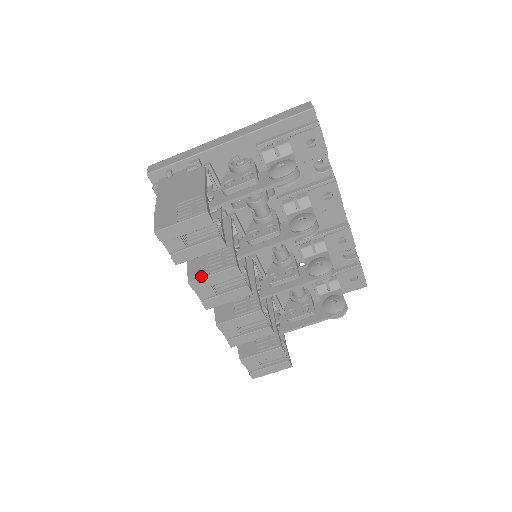
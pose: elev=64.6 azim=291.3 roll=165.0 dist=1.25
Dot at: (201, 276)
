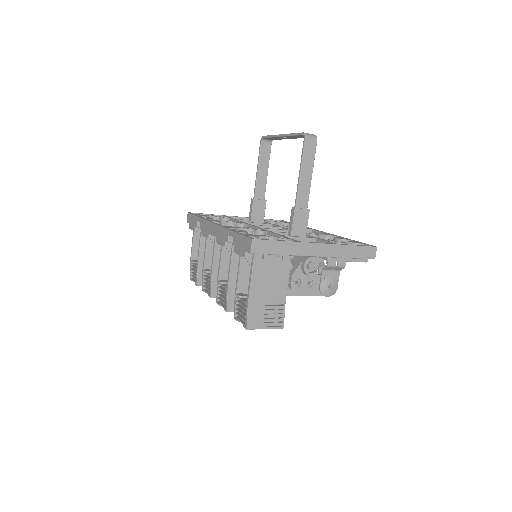
Dot at: occluded
